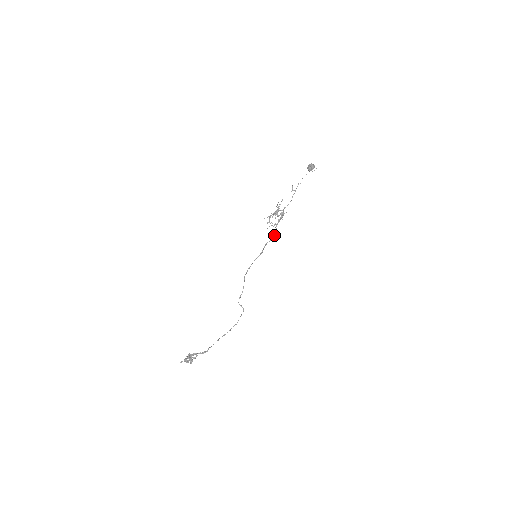
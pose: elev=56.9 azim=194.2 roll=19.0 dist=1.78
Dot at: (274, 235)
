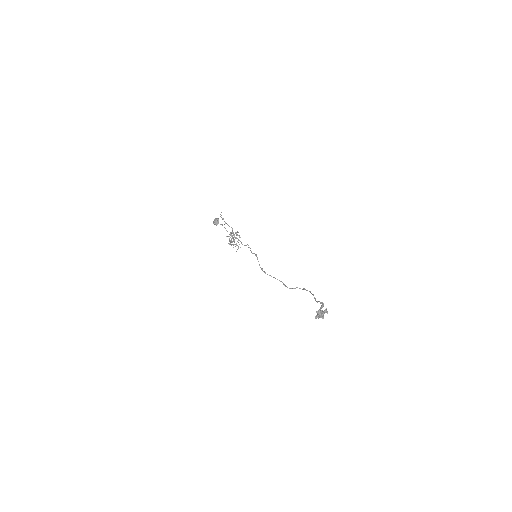
Dot at: occluded
